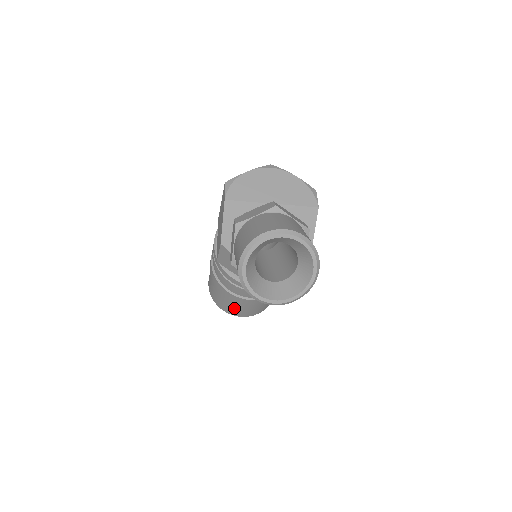
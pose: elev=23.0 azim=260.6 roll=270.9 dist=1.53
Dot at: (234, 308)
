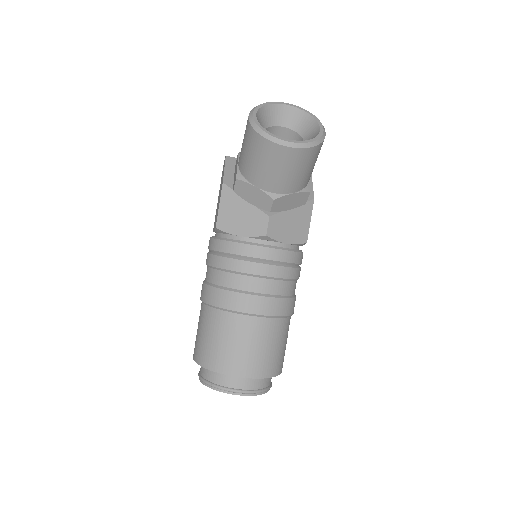
Dot at: (232, 344)
